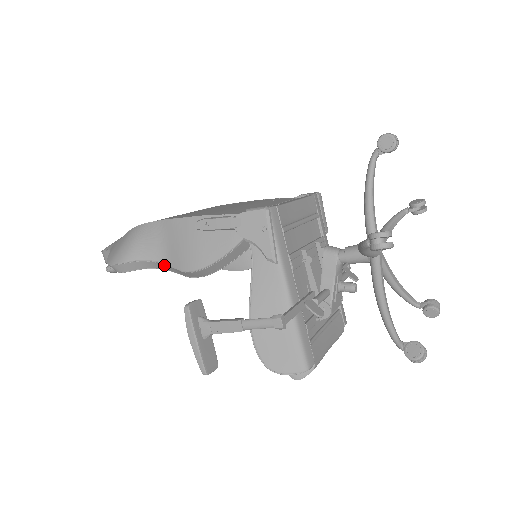
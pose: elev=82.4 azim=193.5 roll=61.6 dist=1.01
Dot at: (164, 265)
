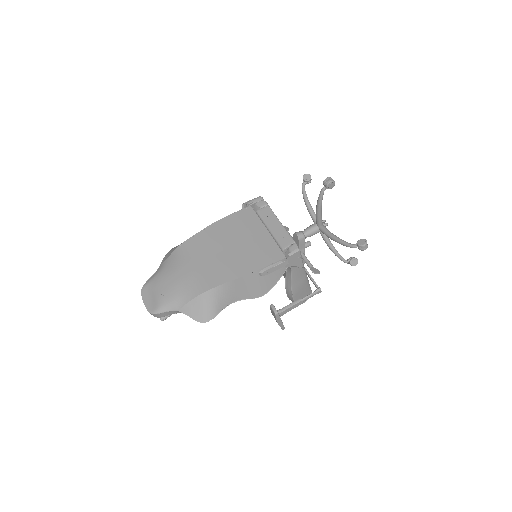
Dot at: occluded
